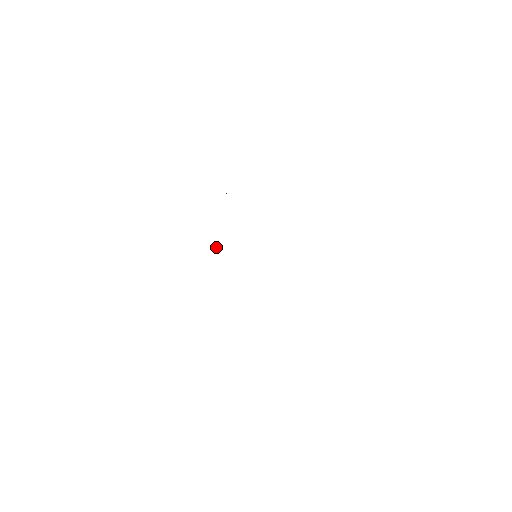
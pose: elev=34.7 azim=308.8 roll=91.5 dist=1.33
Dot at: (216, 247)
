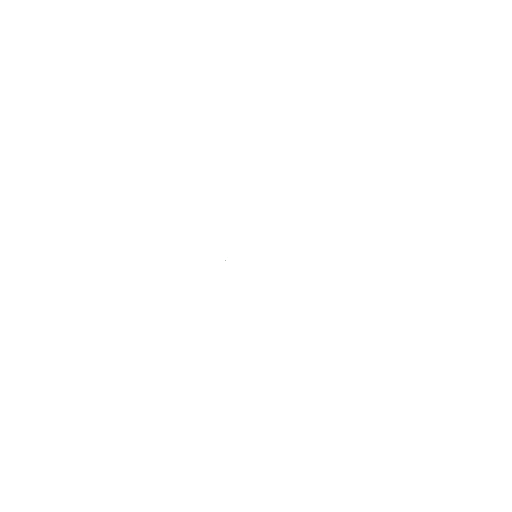
Dot at: occluded
